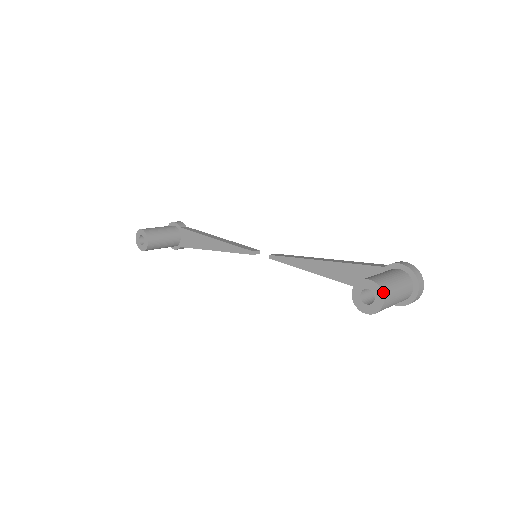
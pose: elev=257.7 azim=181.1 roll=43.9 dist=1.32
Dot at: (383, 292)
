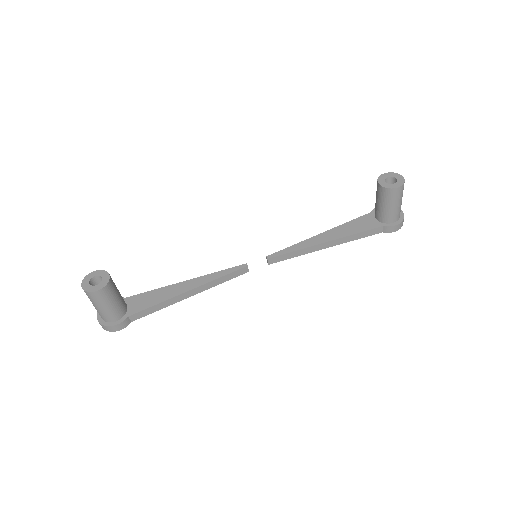
Dot at: (398, 174)
